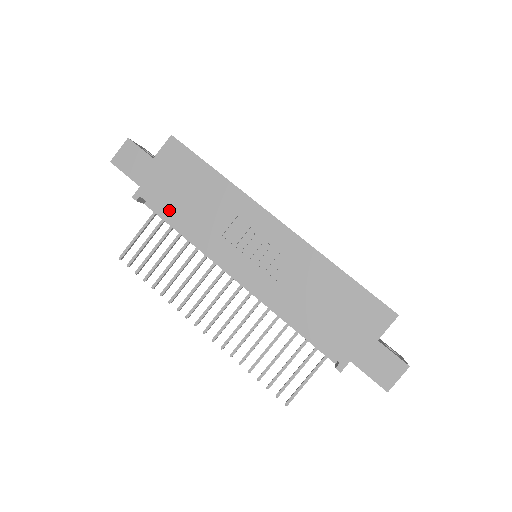
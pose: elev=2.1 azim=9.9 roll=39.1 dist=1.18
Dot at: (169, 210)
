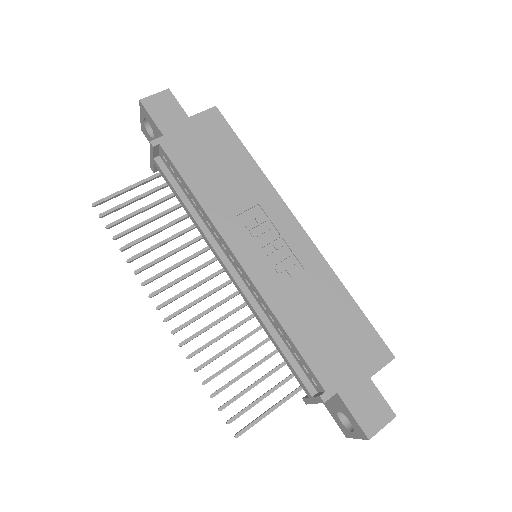
Dot at: (187, 170)
